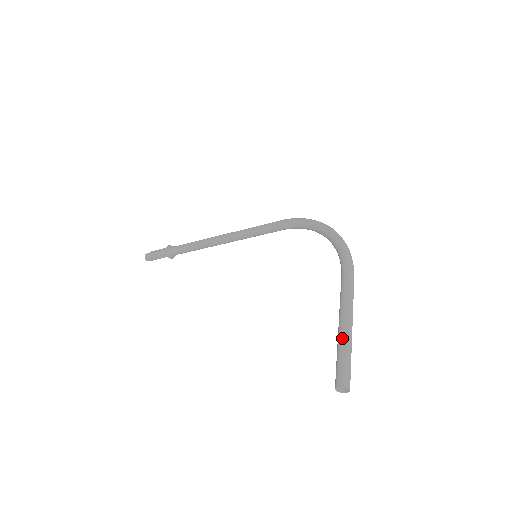
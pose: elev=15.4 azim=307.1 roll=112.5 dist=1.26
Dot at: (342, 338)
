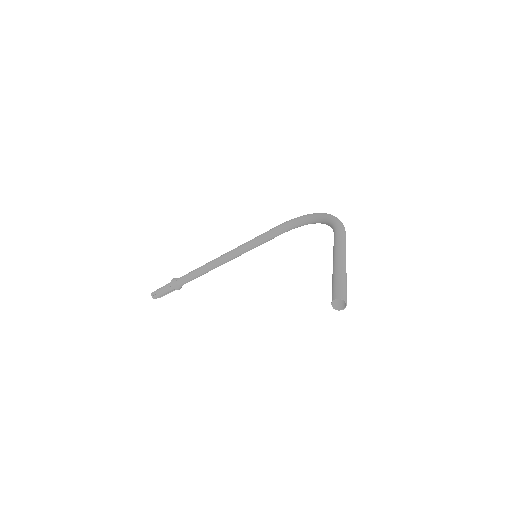
Dot at: (336, 268)
